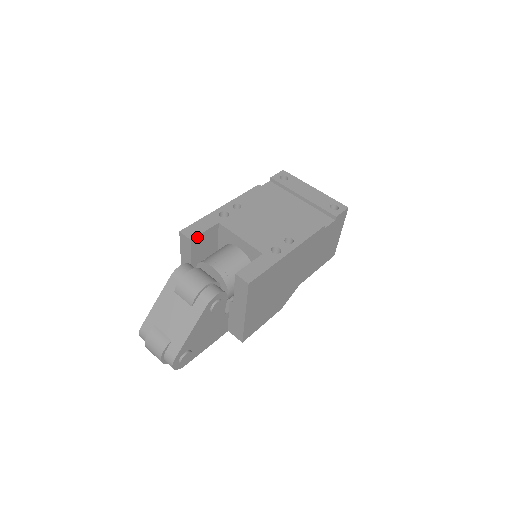
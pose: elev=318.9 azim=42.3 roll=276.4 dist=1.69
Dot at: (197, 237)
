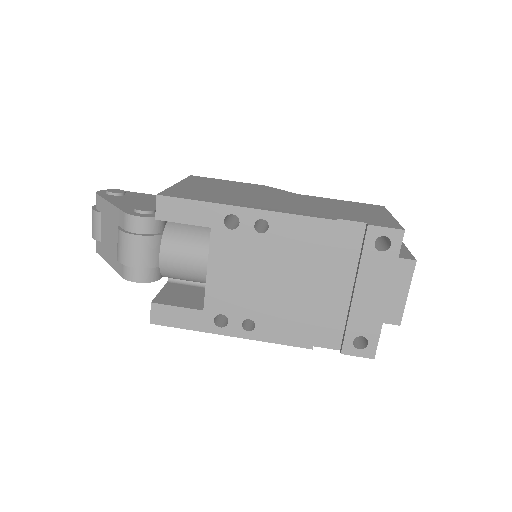
Dot at: (169, 220)
